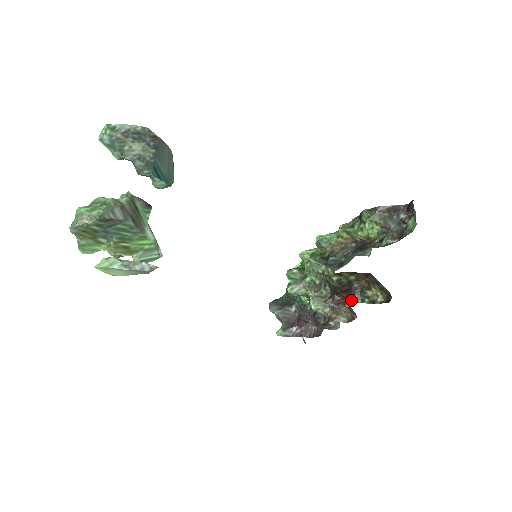
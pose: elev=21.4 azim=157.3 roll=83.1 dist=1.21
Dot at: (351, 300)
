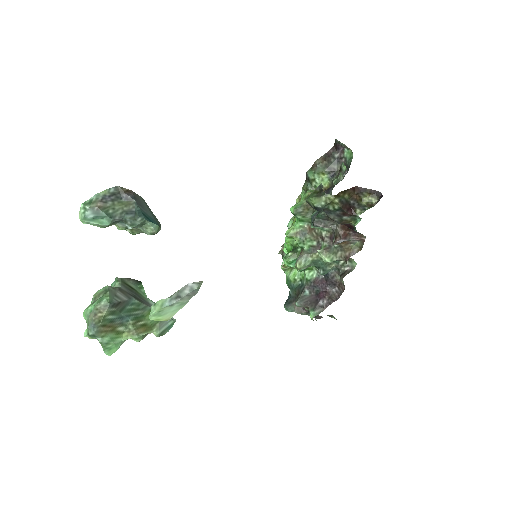
Dot at: (357, 214)
